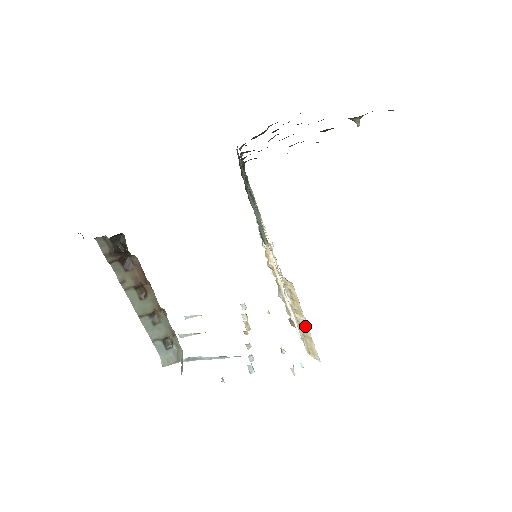
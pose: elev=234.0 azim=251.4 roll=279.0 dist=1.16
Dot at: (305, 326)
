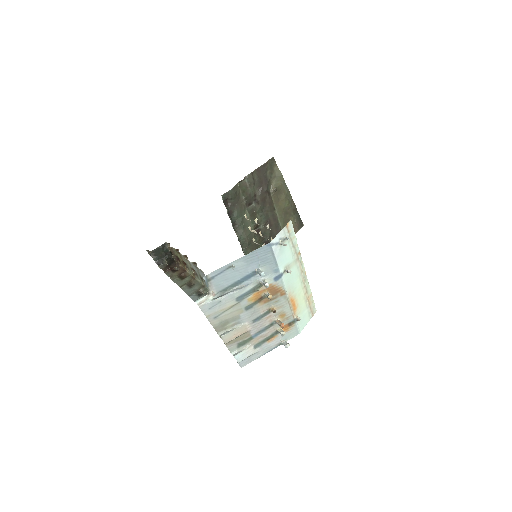
Dot at: occluded
